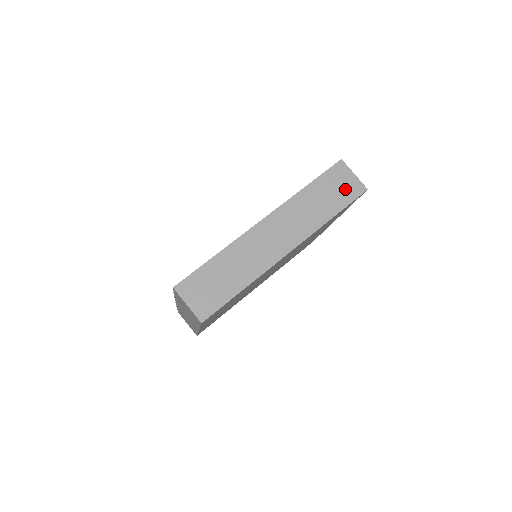
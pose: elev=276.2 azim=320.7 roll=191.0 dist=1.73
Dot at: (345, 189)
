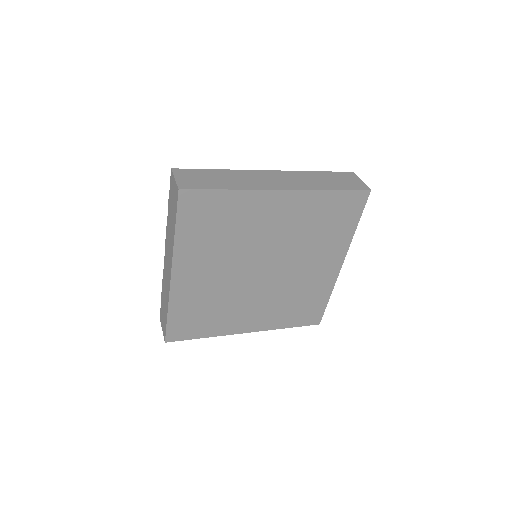
Dot at: (350, 183)
